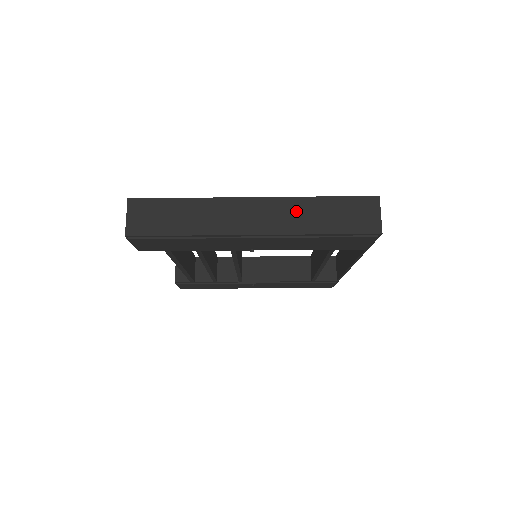
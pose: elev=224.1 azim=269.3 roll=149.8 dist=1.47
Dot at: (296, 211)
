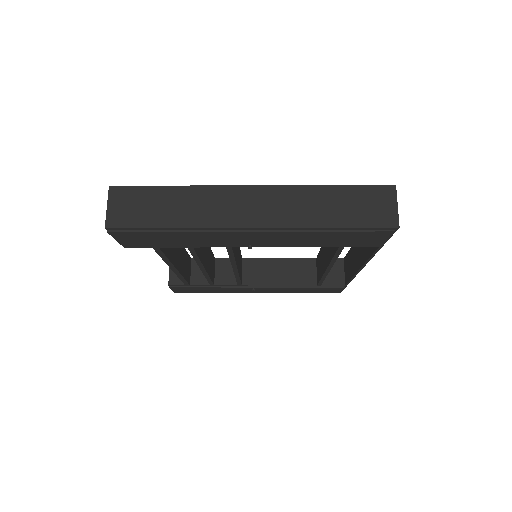
Dot at: (300, 201)
